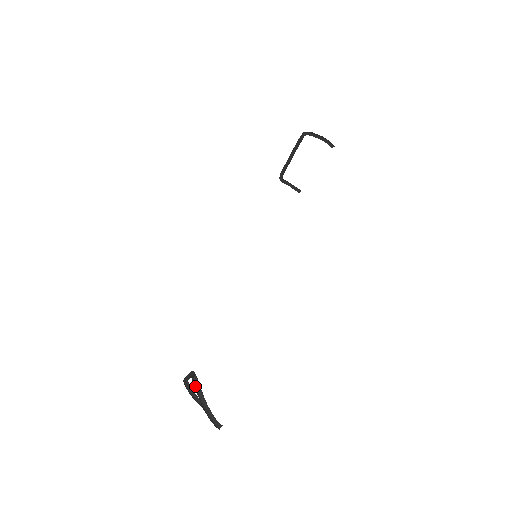
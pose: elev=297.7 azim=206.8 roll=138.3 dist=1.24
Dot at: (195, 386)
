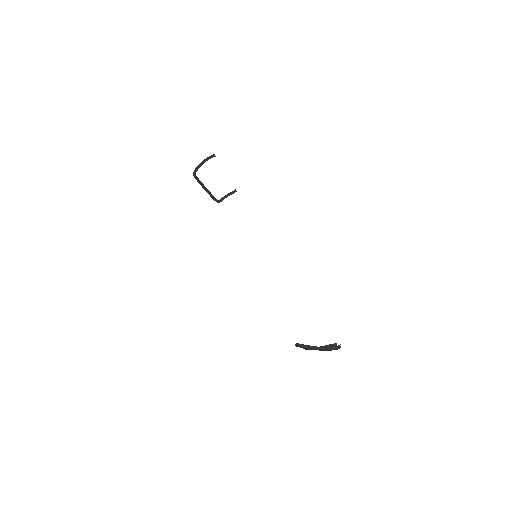
Dot at: (305, 348)
